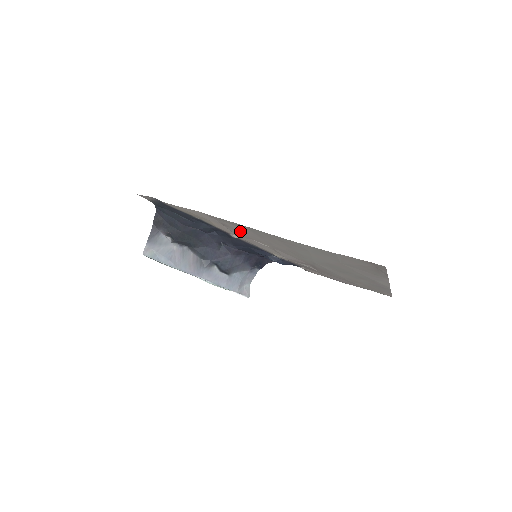
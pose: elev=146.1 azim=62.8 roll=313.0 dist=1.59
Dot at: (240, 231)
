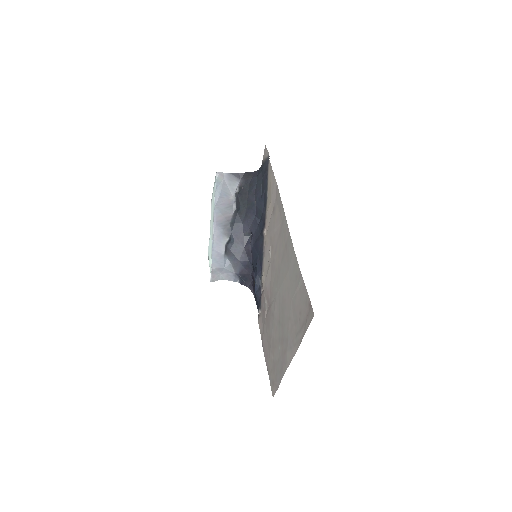
Dot at: (275, 223)
